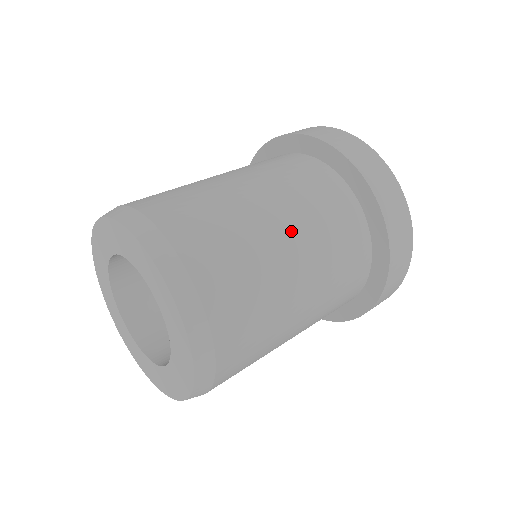
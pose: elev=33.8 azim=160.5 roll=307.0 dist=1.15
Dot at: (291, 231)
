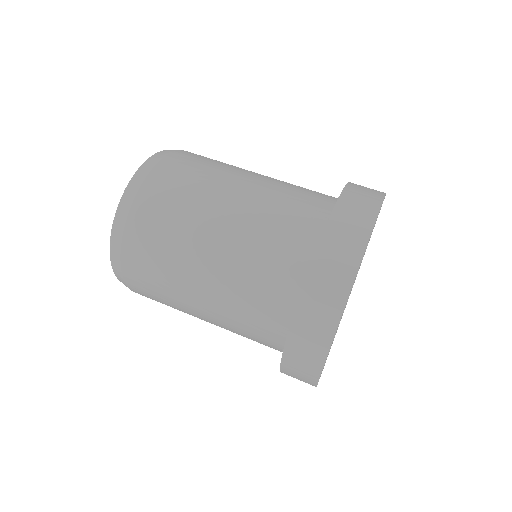
Dot at: (212, 269)
